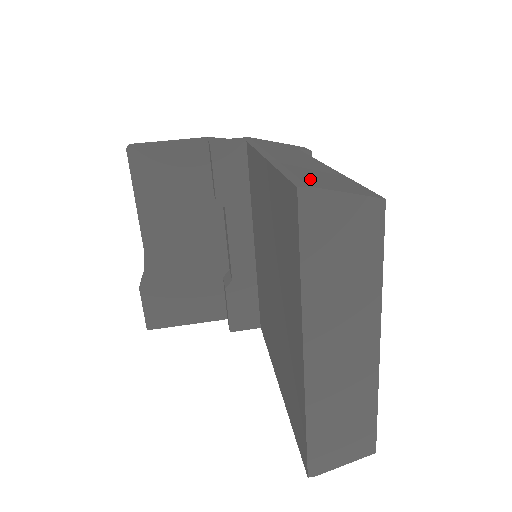
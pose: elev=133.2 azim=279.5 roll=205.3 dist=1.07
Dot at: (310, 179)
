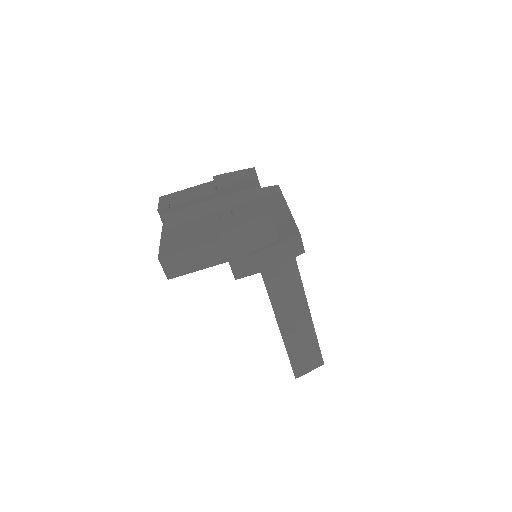
Dot at: (300, 364)
